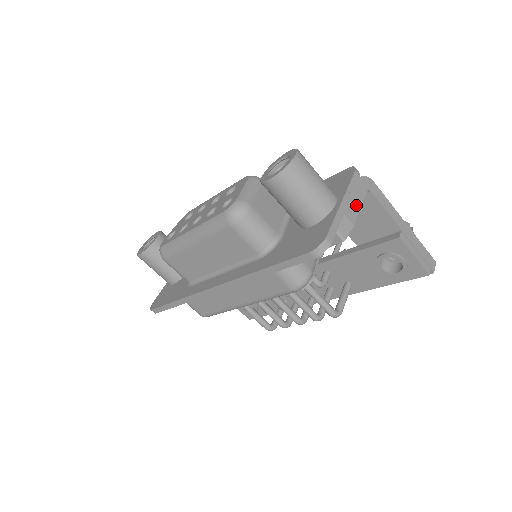
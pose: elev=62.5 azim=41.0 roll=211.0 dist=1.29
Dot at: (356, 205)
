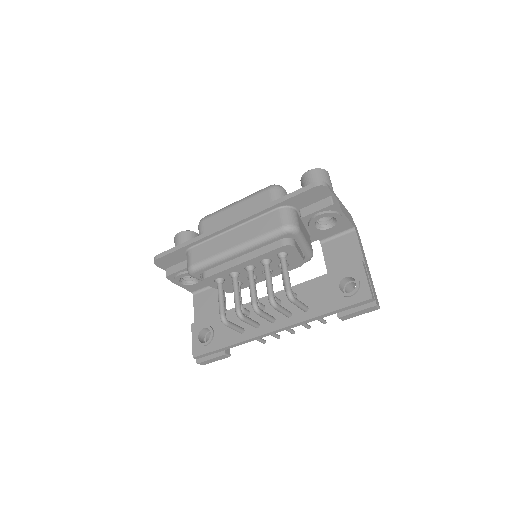
Dot at: (346, 214)
